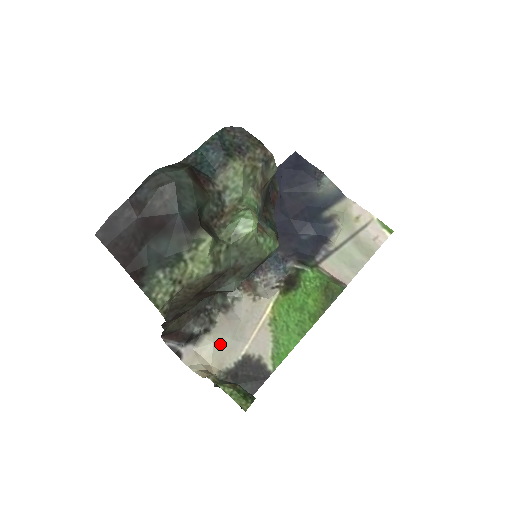
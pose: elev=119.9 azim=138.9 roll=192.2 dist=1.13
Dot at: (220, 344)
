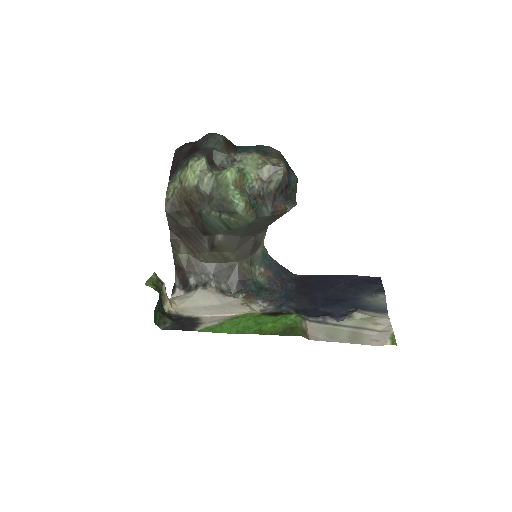
Dot at: (195, 301)
